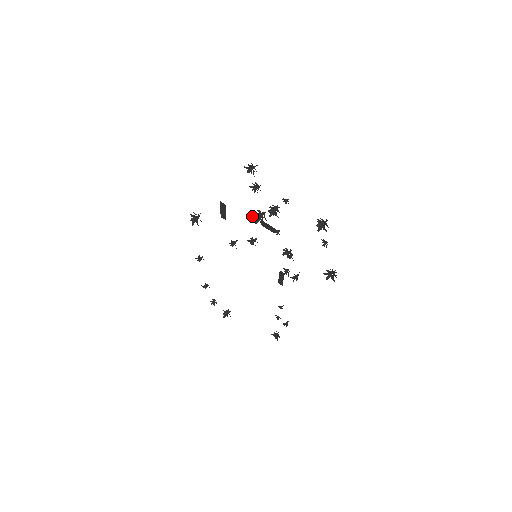
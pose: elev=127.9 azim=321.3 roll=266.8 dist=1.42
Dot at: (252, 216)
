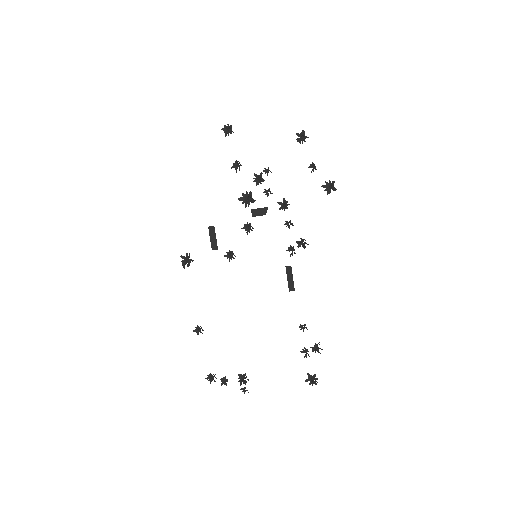
Dot at: (240, 199)
